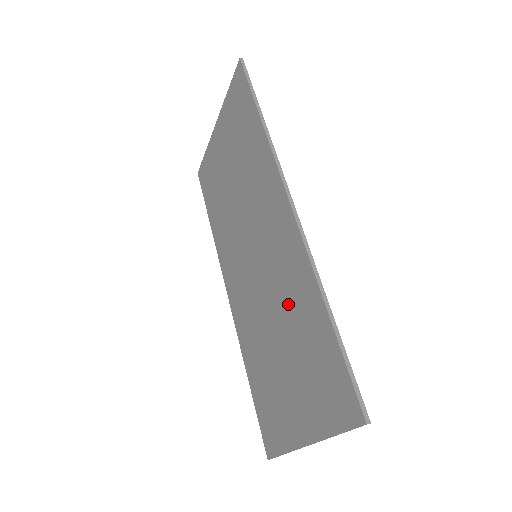
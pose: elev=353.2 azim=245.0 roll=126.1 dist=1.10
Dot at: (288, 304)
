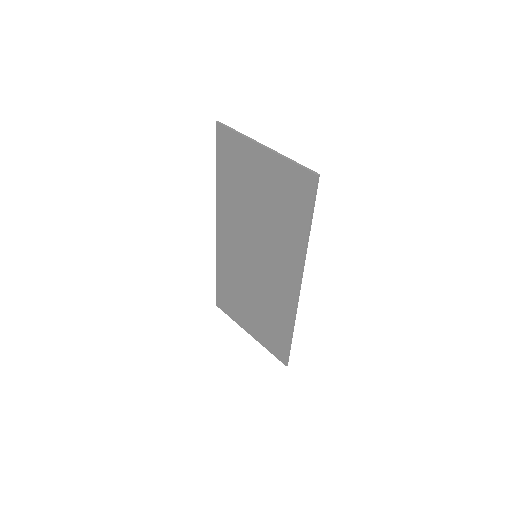
Dot at: (269, 303)
